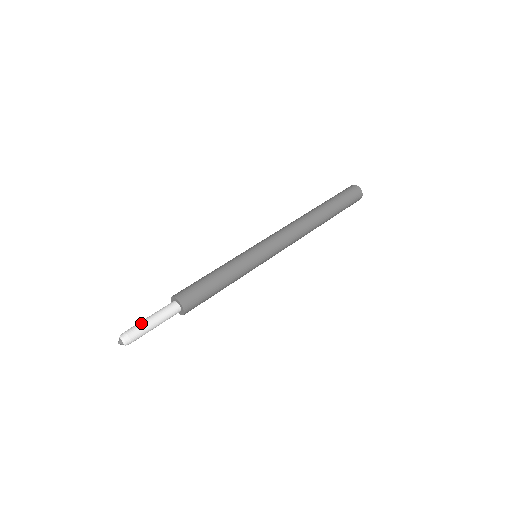
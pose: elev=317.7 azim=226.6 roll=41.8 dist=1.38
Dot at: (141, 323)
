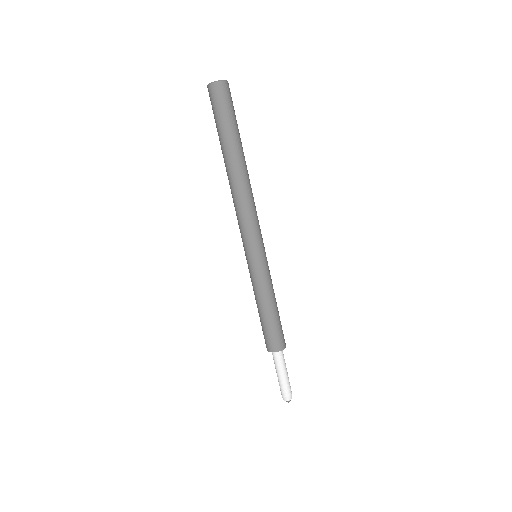
Dot at: (286, 383)
